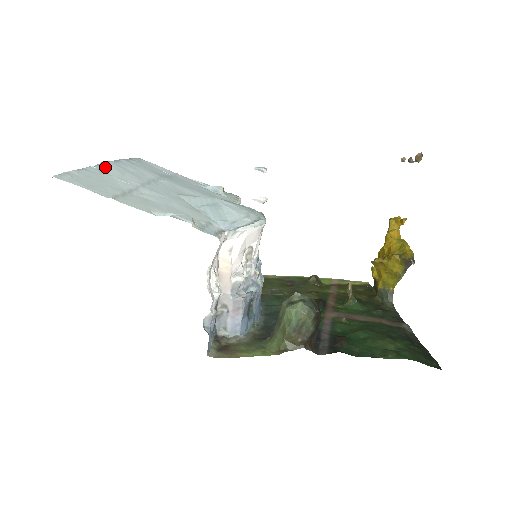
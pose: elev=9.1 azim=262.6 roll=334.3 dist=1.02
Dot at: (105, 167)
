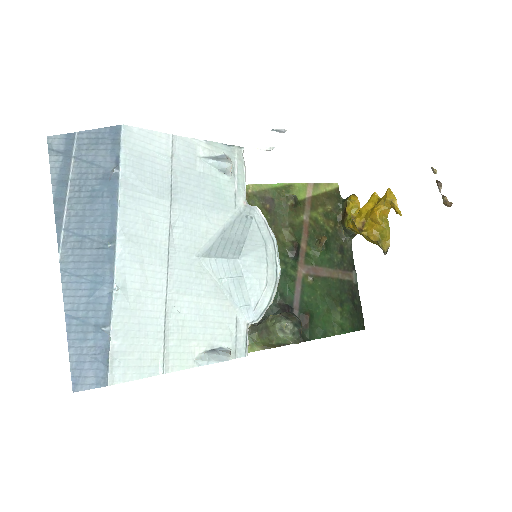
Dot at: (123, 269)
